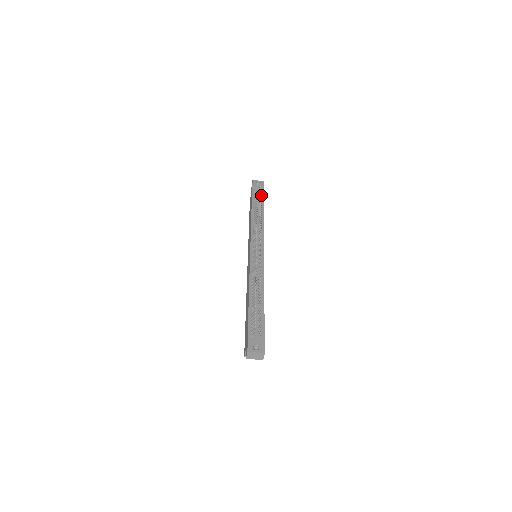
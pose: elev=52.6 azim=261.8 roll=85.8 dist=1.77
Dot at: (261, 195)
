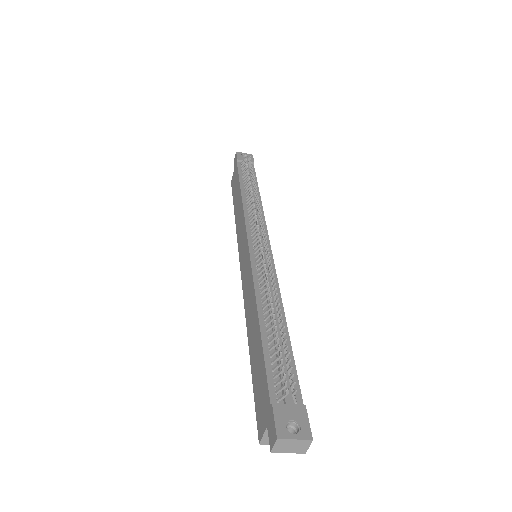
Dot at: occluded
